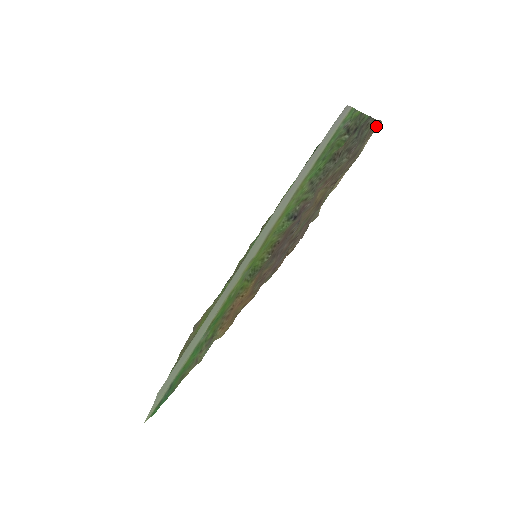
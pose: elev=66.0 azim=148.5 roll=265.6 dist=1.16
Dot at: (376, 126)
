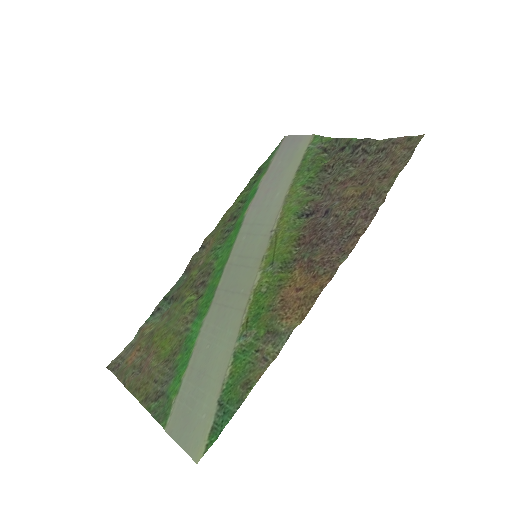
Dot at: (409, 139)
